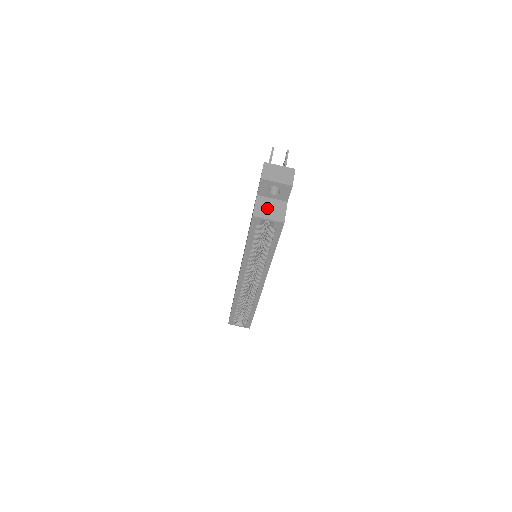
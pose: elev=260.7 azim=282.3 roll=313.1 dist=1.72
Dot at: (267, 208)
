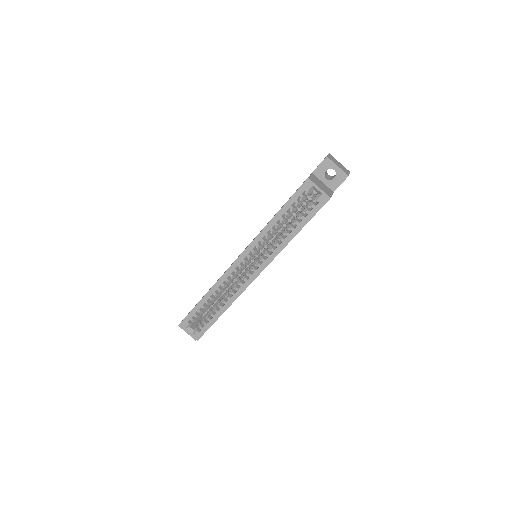
Dot at: (319, 183)
